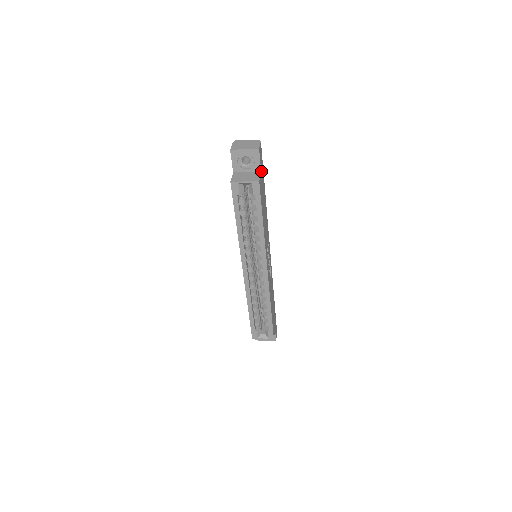
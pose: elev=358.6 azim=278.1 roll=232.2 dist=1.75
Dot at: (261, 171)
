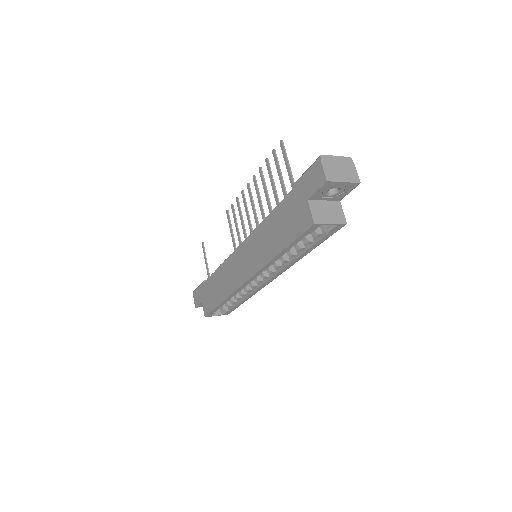
Dot at: (338, 198)
